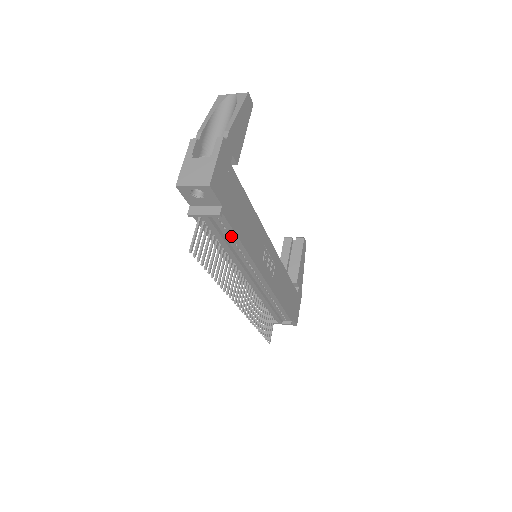
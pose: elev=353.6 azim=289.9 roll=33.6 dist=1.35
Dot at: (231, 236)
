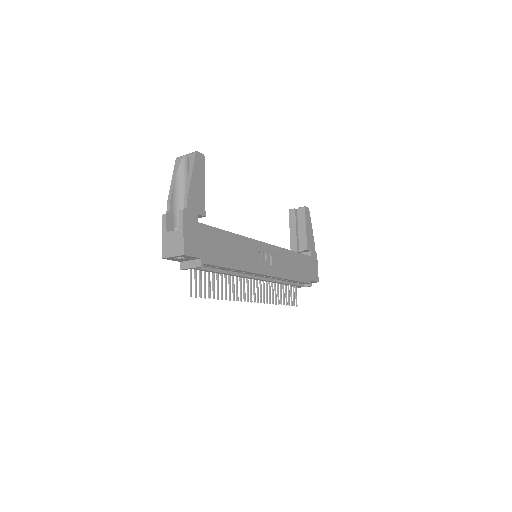
Dot at: (220, 268)
